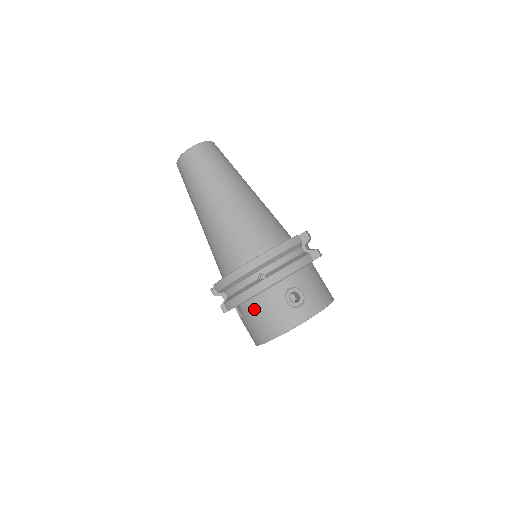
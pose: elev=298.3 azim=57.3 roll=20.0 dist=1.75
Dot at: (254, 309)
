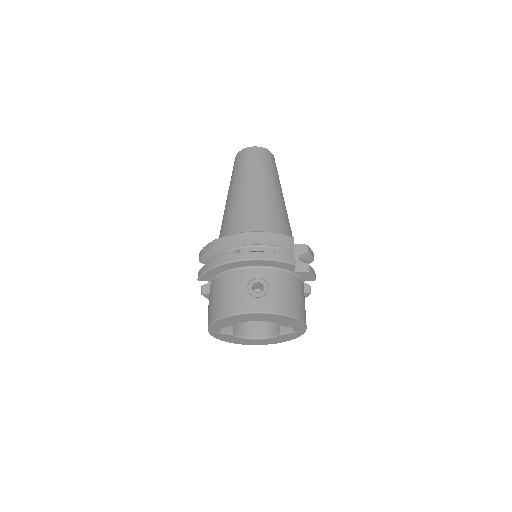
Dot at: (218, 285)
